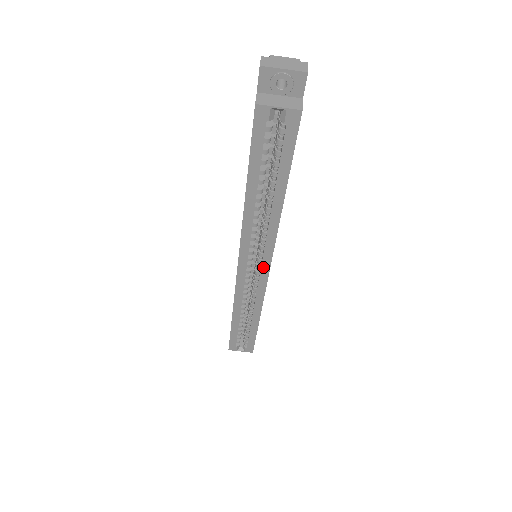
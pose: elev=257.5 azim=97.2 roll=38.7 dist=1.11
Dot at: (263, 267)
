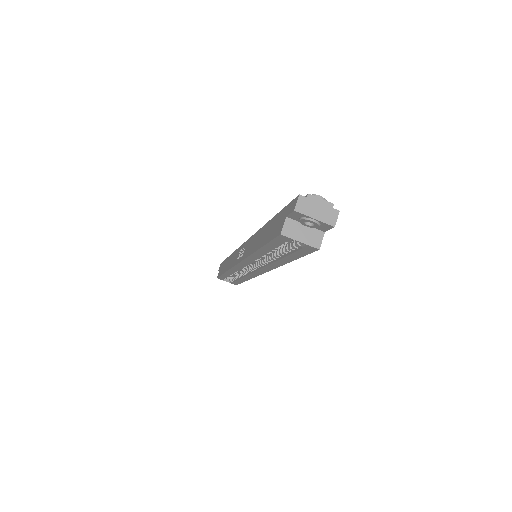
Dot at: (259, 271)
